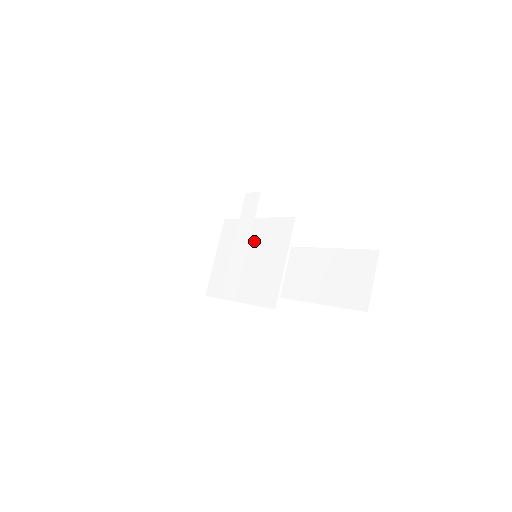
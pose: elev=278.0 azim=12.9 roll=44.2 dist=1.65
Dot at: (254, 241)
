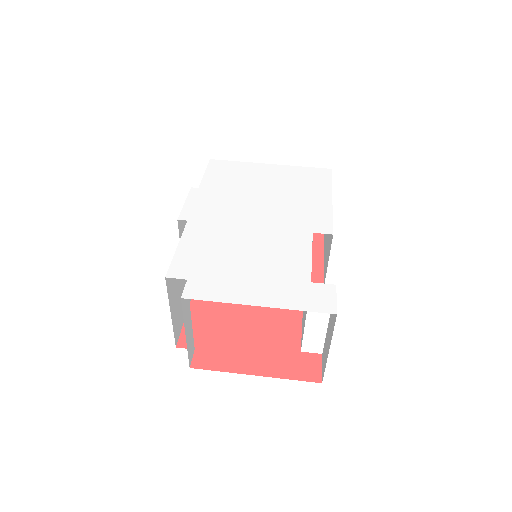
Dot at: occluded
